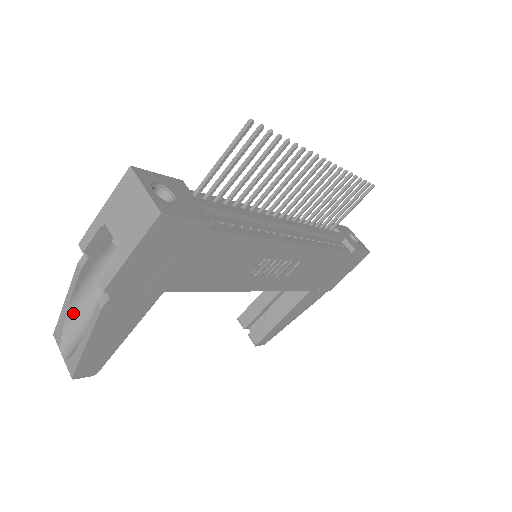
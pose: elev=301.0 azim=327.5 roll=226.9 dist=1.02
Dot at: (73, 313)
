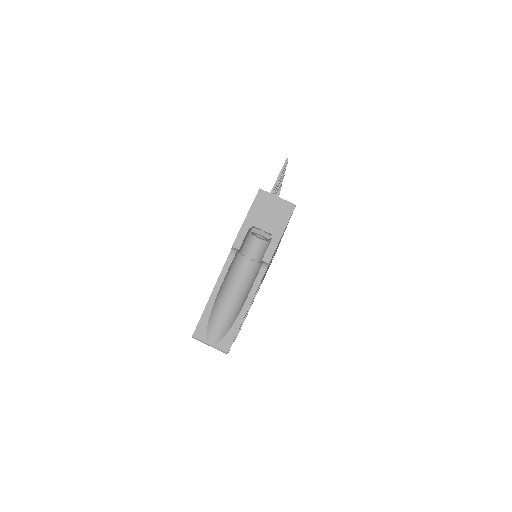
Dot at: (215, 306)
